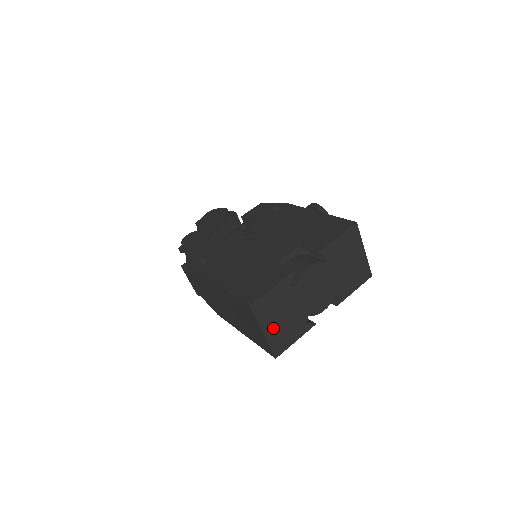
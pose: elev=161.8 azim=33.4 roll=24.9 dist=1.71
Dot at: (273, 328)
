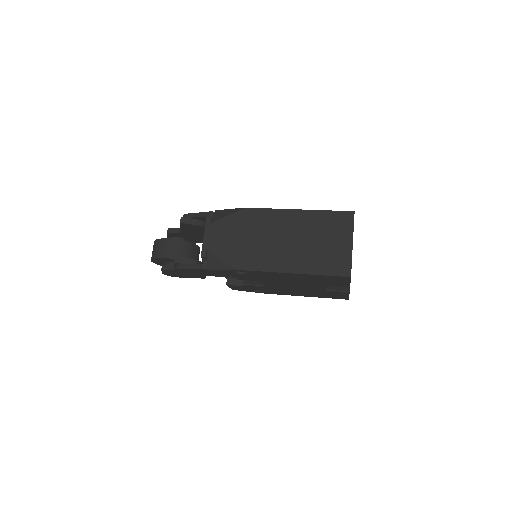
Dot at: occluded
